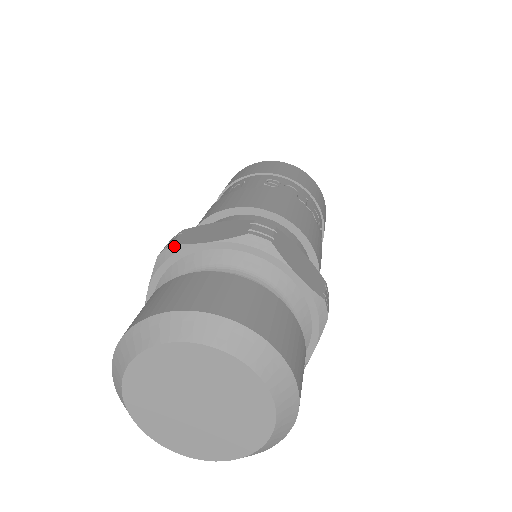
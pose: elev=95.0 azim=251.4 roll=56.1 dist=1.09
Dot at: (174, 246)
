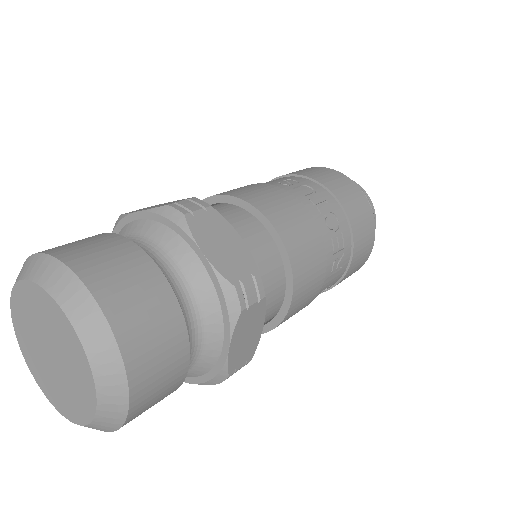
Dot at: (120, 216)
